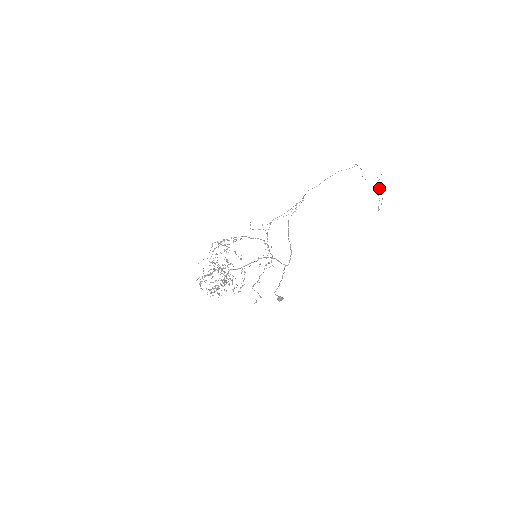
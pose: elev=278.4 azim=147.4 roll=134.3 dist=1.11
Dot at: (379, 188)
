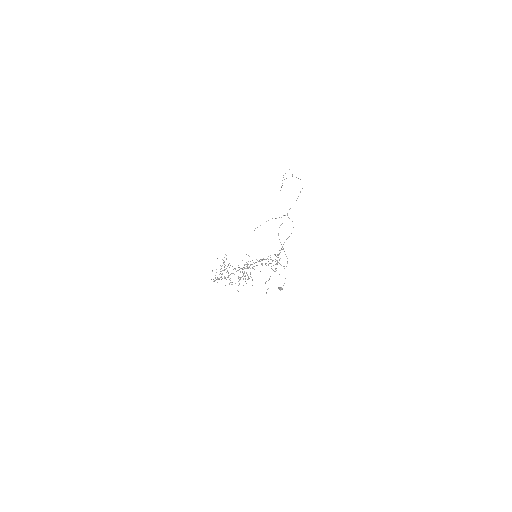
Dot at: occluded
